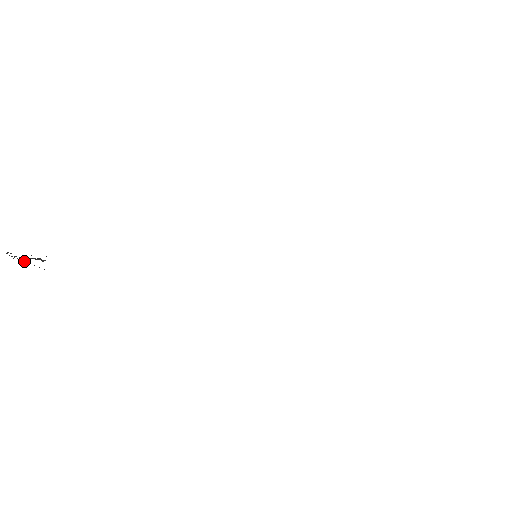
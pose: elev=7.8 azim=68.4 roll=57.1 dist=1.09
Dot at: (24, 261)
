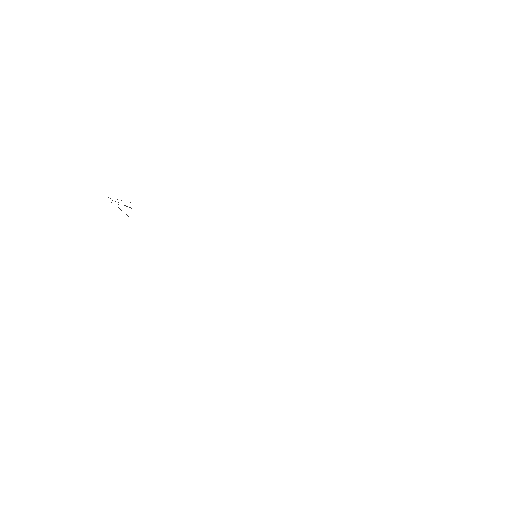
Dot at: occluded
